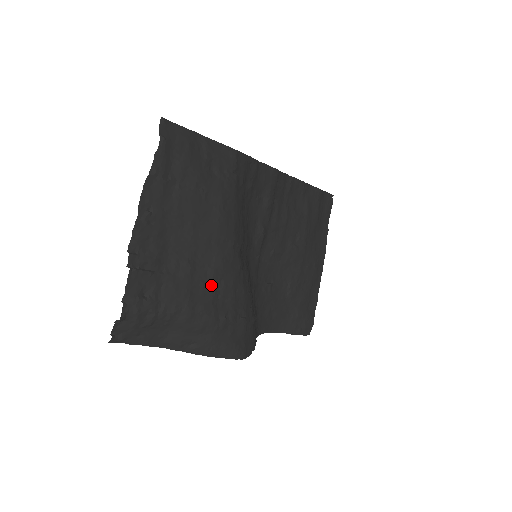
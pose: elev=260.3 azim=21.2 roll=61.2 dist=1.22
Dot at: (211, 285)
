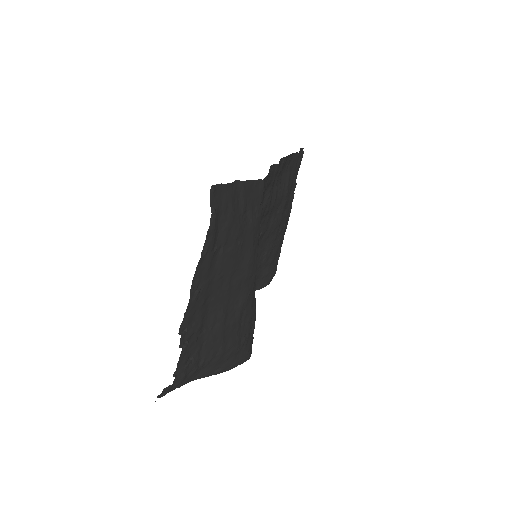
Dot at: (238, 320)
